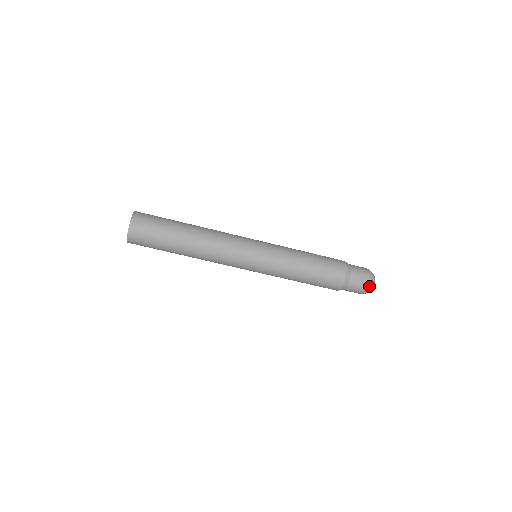
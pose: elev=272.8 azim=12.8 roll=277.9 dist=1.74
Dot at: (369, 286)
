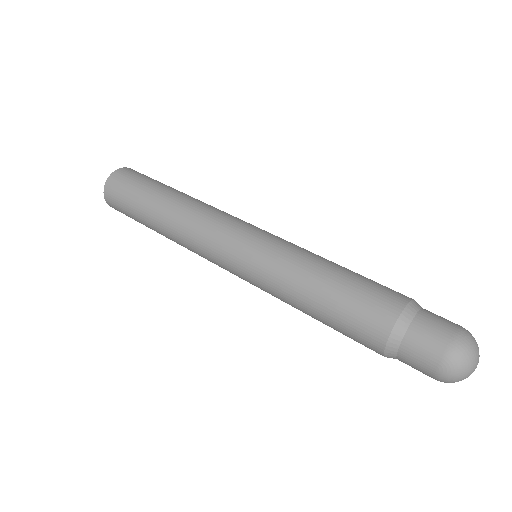
Dot at: (461, 342)
